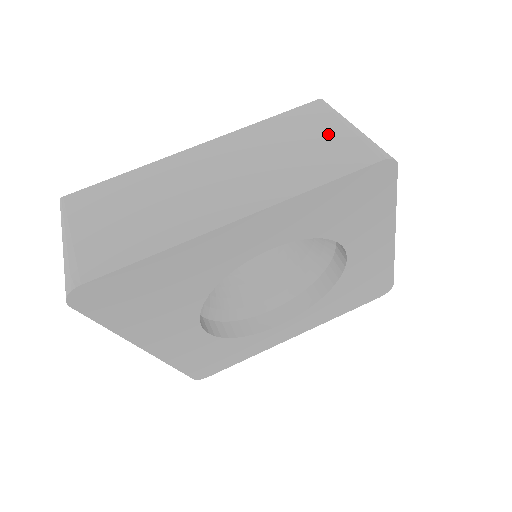
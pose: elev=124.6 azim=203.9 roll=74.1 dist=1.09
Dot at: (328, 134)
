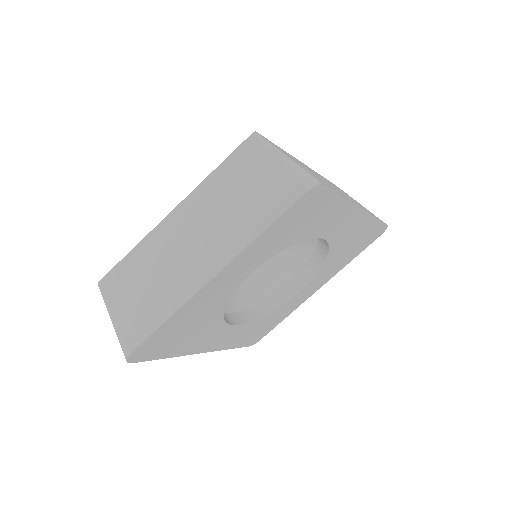
Dot at: (264, 173)
